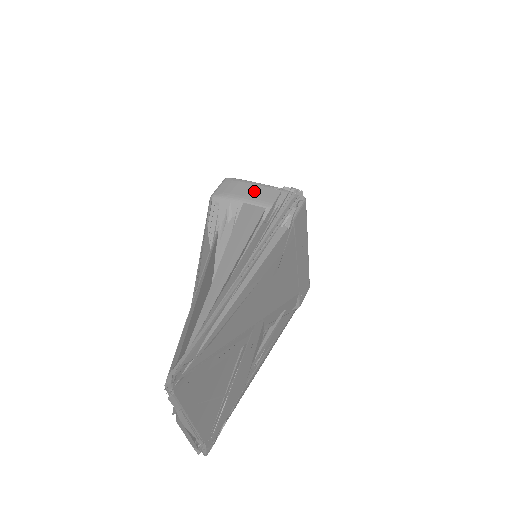
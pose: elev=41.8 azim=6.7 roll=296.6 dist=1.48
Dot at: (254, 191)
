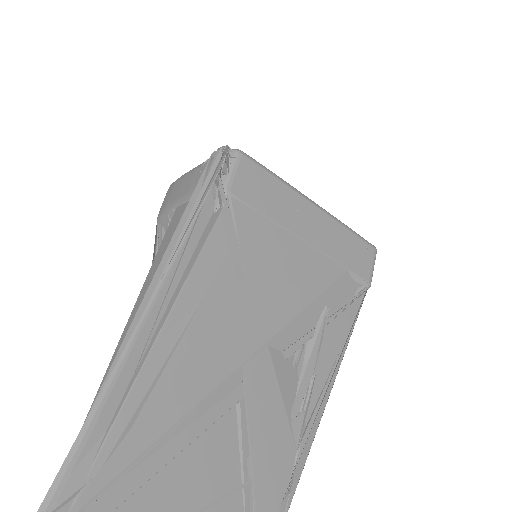
Dot at: (184, 184)
